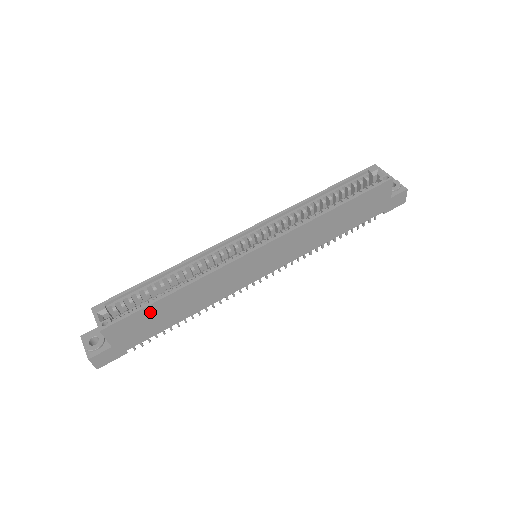
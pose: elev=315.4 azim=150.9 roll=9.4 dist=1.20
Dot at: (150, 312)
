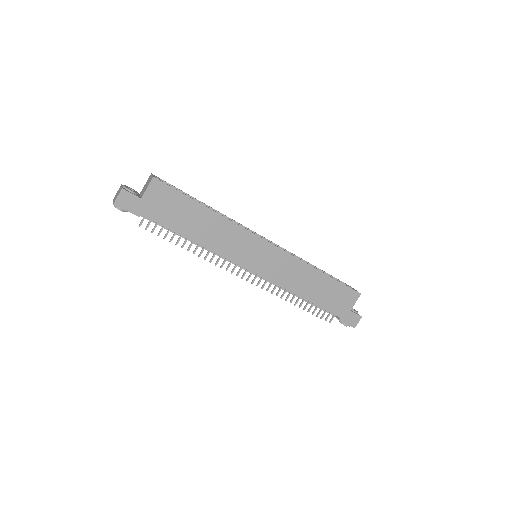
Dot at: (184, 204)
